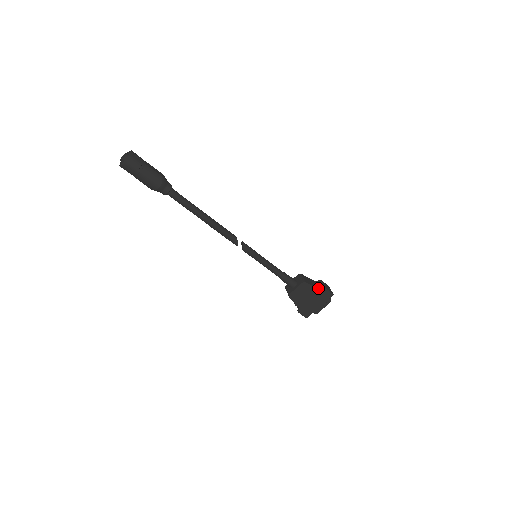
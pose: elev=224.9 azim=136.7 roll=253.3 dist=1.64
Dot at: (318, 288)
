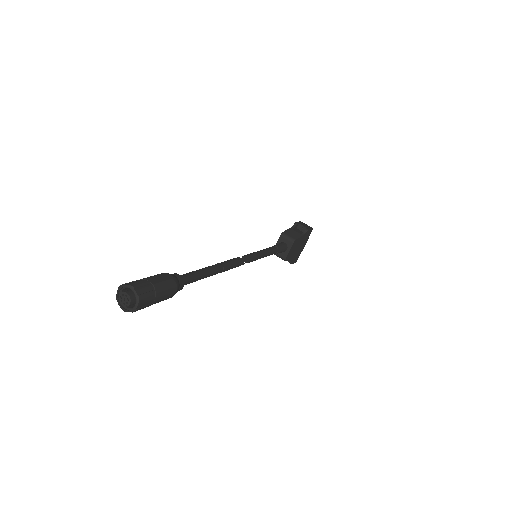
Dot at: (303, 234)
